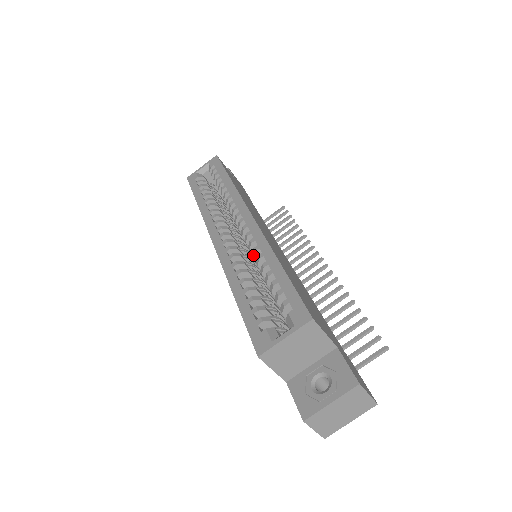
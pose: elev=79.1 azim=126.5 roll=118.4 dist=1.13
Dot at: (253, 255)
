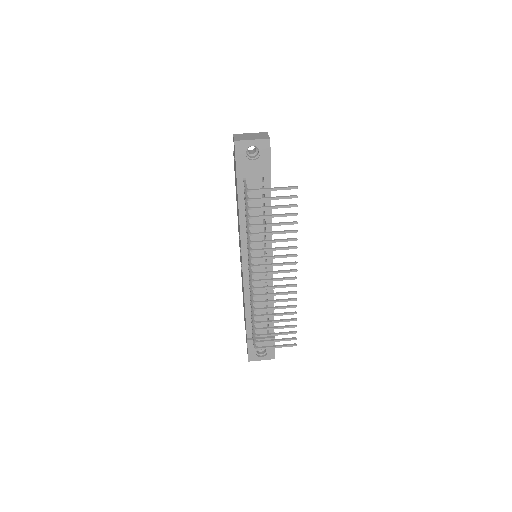
Dot at: occluded
